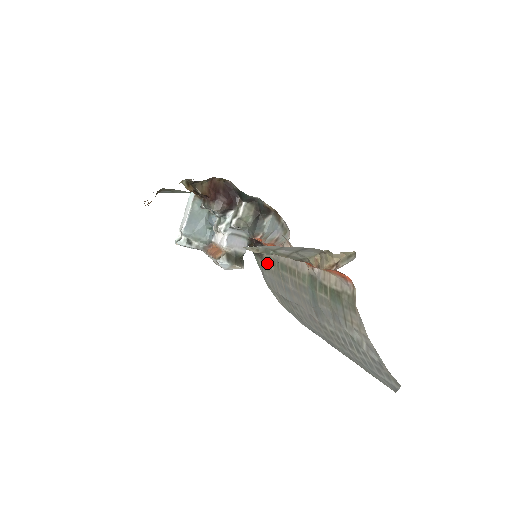
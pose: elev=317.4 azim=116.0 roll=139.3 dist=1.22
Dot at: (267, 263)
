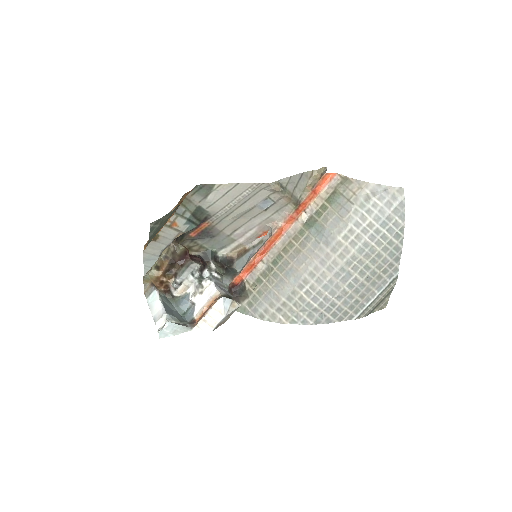
Dot at: (256, 288)
